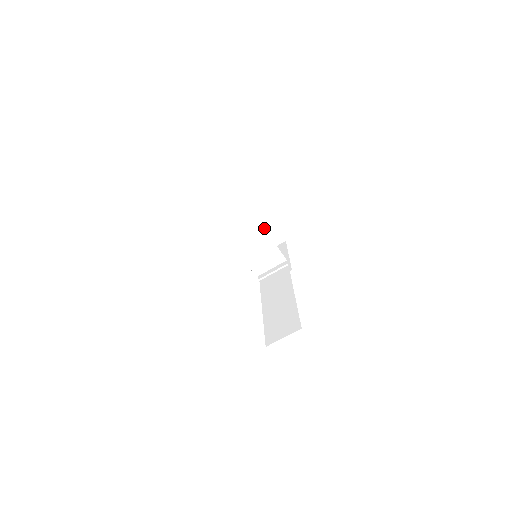
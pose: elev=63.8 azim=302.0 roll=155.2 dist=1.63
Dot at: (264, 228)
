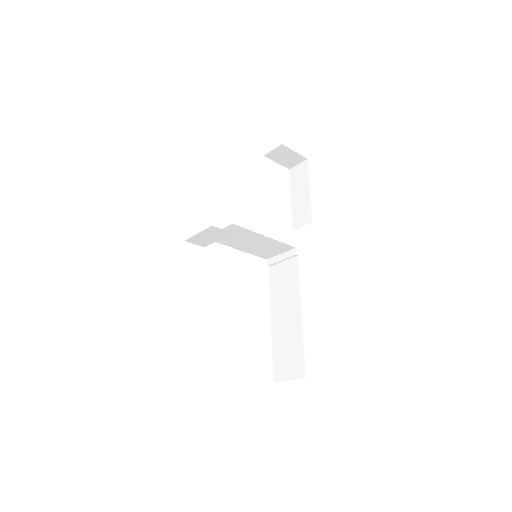
Dot at: (257, 233)
